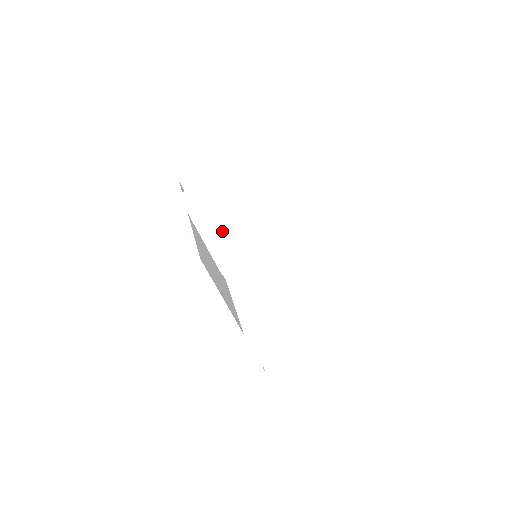
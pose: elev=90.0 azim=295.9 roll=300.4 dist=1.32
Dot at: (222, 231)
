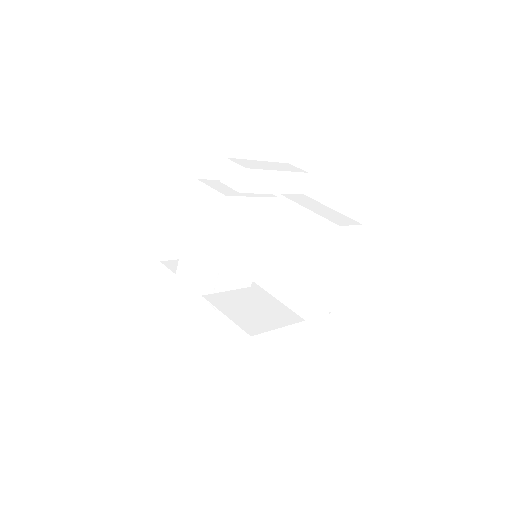
Dot at: (227, 276)
